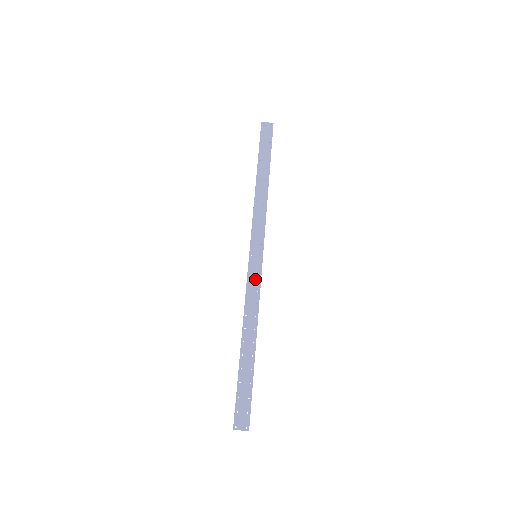
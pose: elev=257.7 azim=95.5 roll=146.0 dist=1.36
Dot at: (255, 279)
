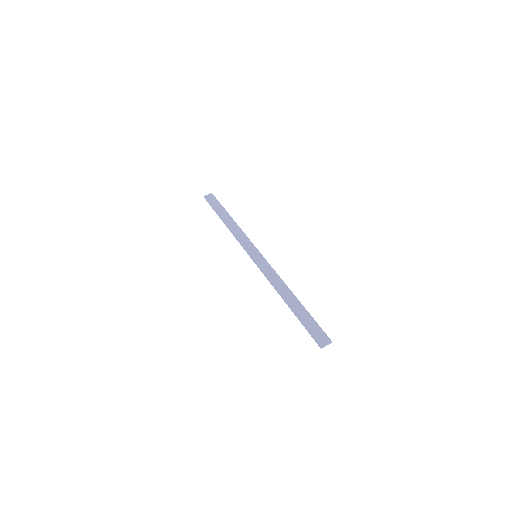
Dot at: (265, 266)
